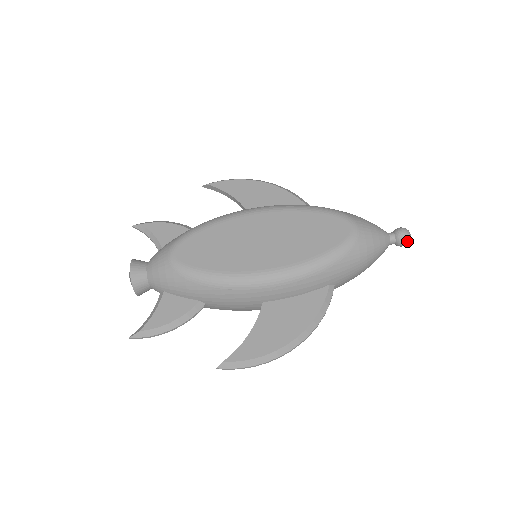
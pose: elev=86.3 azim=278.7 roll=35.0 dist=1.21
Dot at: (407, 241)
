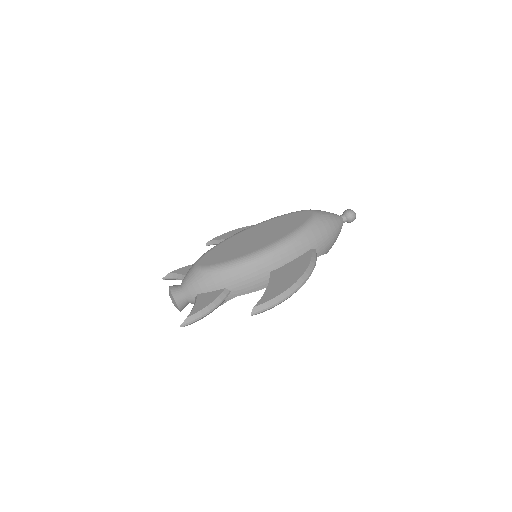
Dot at: (353, 215)
